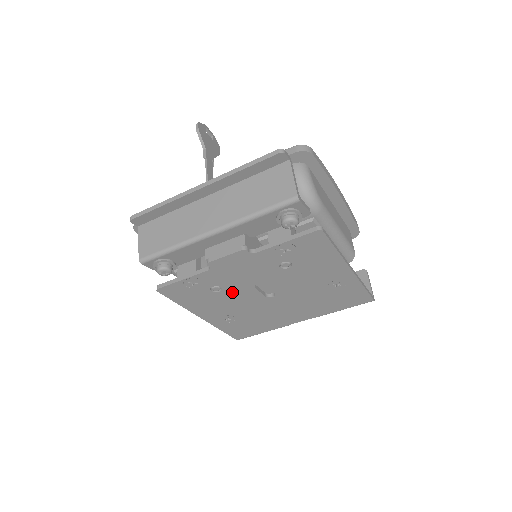
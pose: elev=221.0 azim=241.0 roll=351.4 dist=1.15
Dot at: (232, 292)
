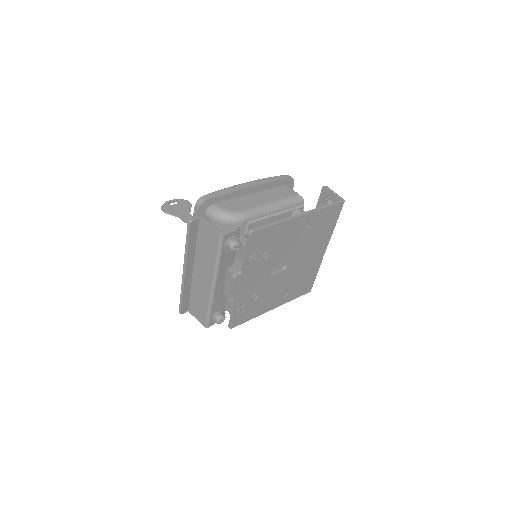
Dot at: (264, 289)
